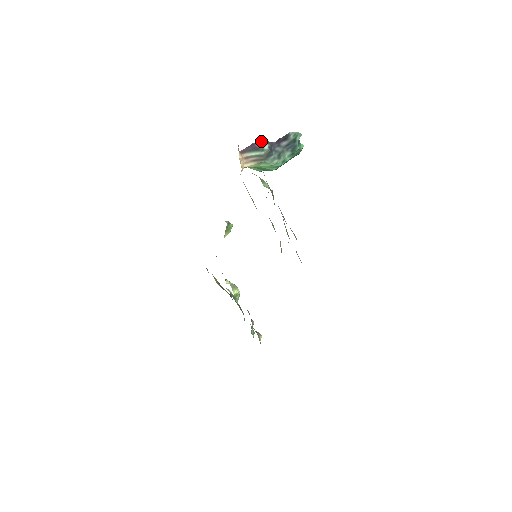
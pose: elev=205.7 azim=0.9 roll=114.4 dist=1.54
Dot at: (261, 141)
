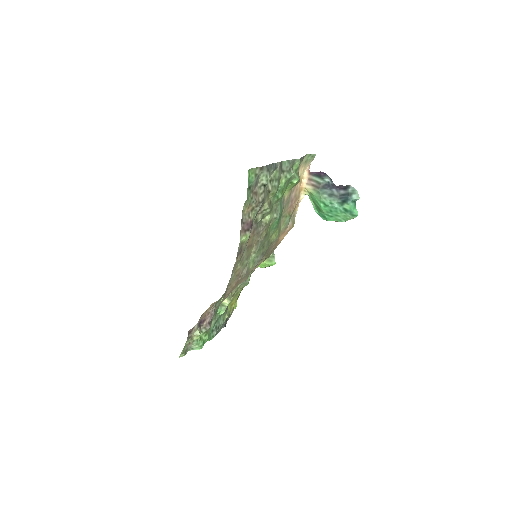
Dot at: (327, 175)
